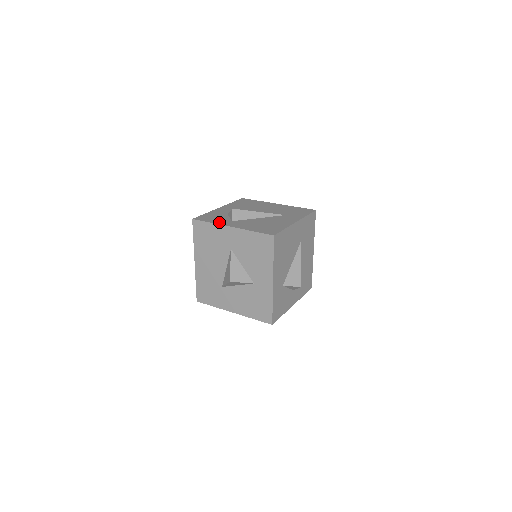
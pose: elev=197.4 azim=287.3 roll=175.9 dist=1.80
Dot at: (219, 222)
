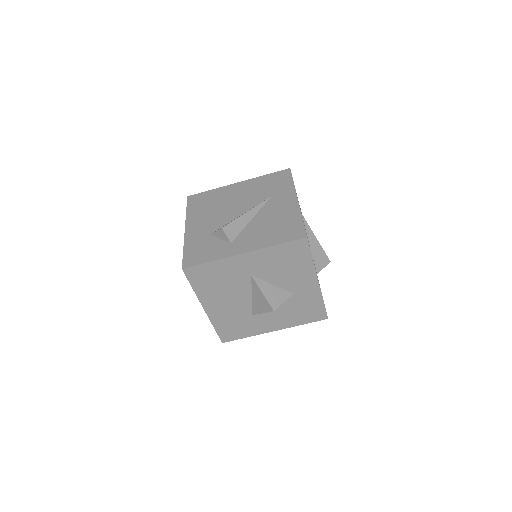
Dot at: (220, 254)
